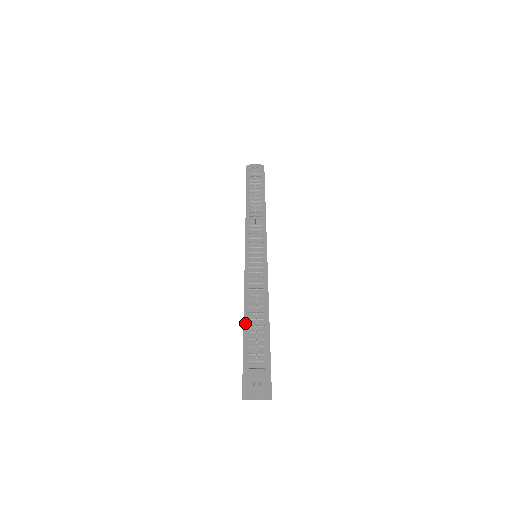
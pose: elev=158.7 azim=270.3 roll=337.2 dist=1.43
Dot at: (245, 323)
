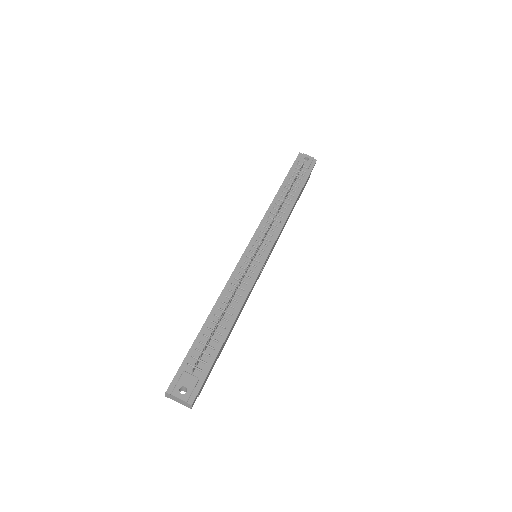
Dot at: (206, 323)
